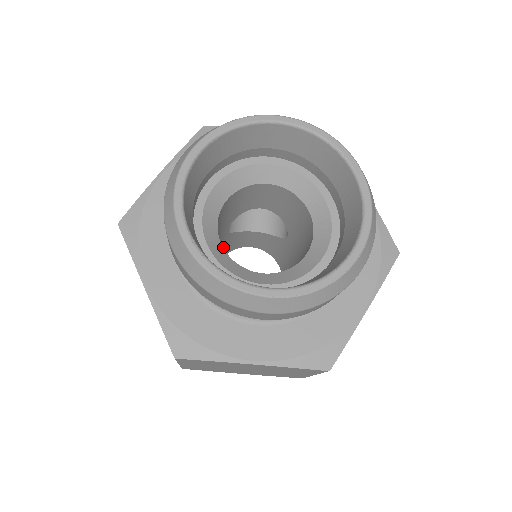
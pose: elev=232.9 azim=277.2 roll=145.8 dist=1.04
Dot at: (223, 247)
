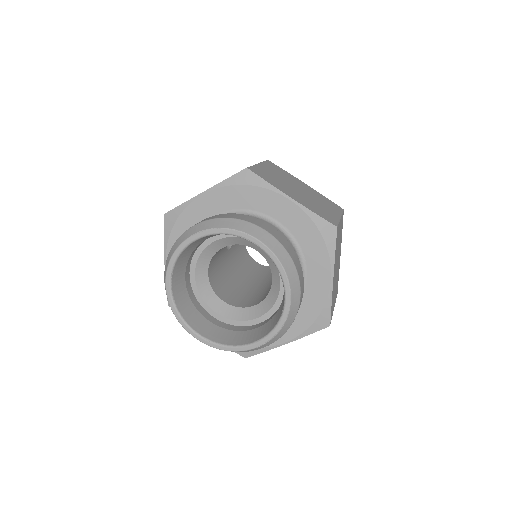
Dot at: (237, 244)
